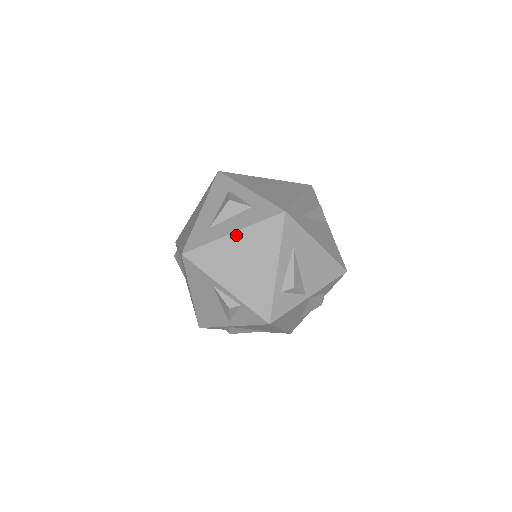
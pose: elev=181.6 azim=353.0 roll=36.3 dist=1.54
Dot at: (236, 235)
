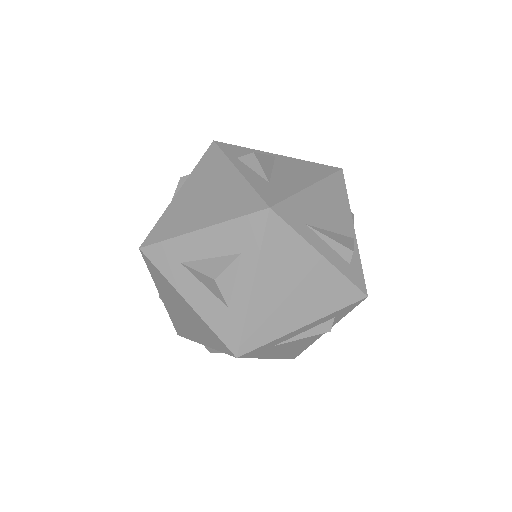
Dot at: (188, 306)
